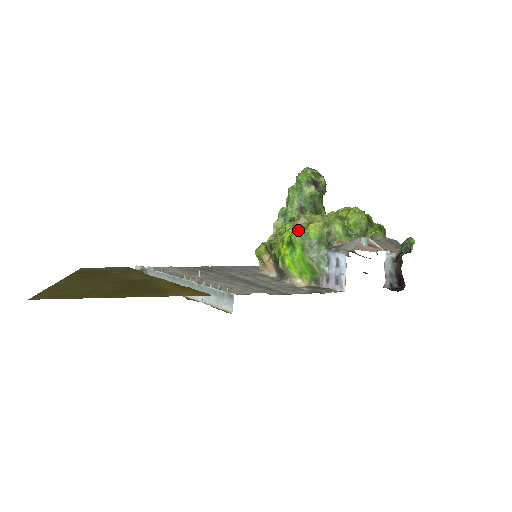
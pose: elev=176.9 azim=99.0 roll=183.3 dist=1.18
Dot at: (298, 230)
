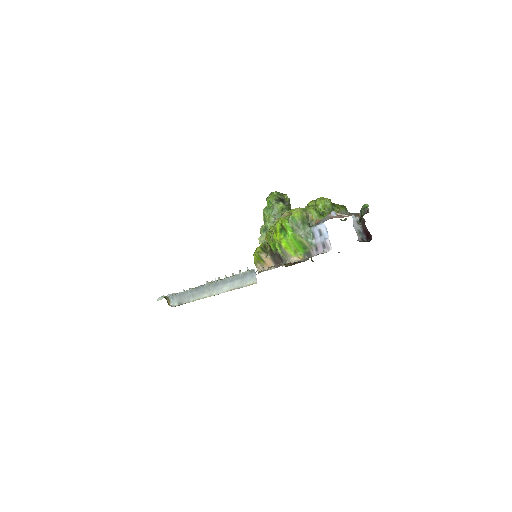
Dot at: (285, 218)
